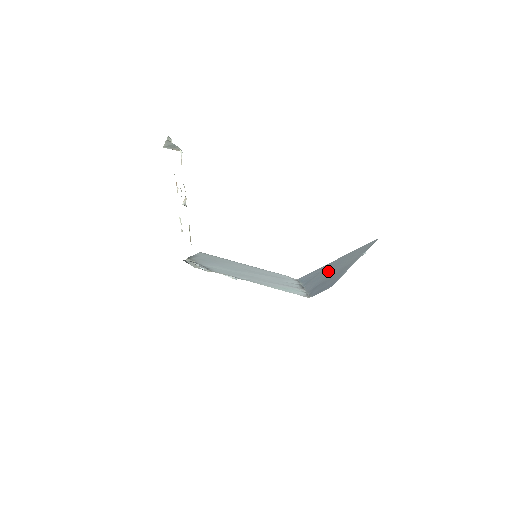
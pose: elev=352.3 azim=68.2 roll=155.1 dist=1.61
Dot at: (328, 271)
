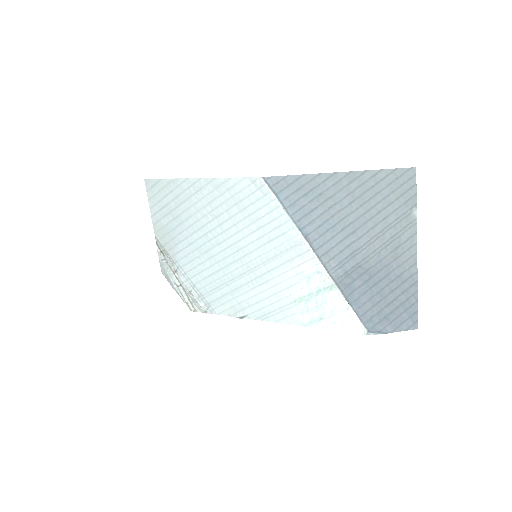
Dot at: (344, 216)
